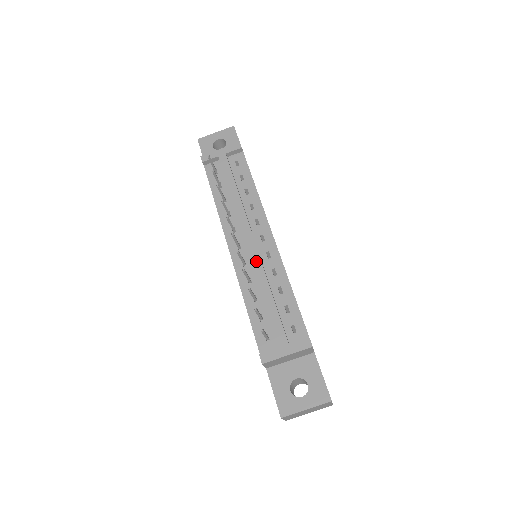
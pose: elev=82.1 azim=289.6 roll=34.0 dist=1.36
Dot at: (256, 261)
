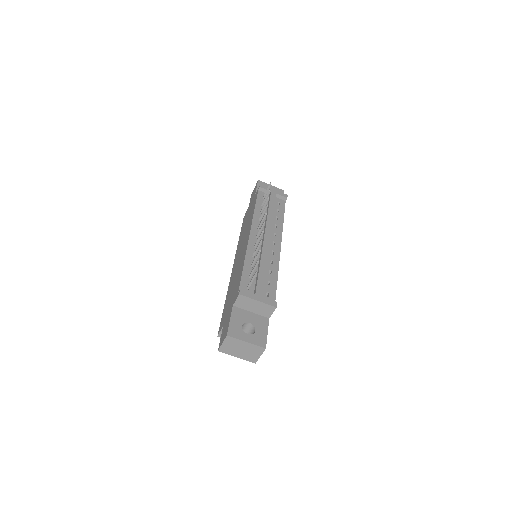
Dot at: (265, 248)
